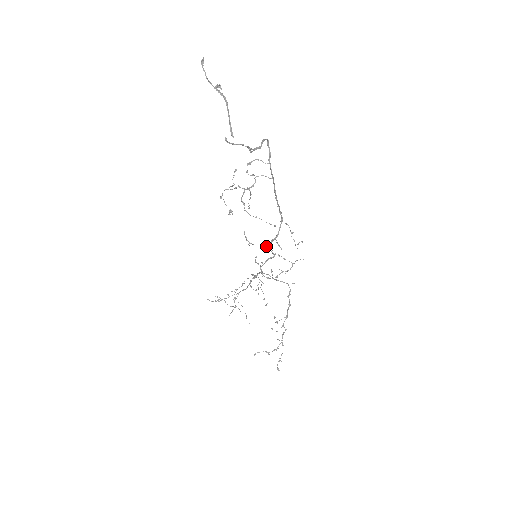
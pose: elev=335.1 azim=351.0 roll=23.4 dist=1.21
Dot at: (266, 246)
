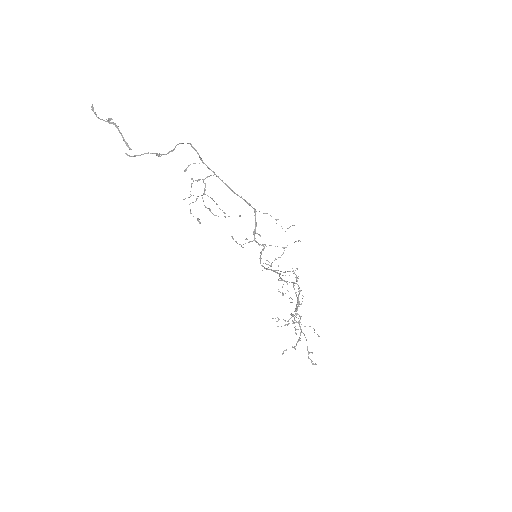
Dot at: (251, 241)
